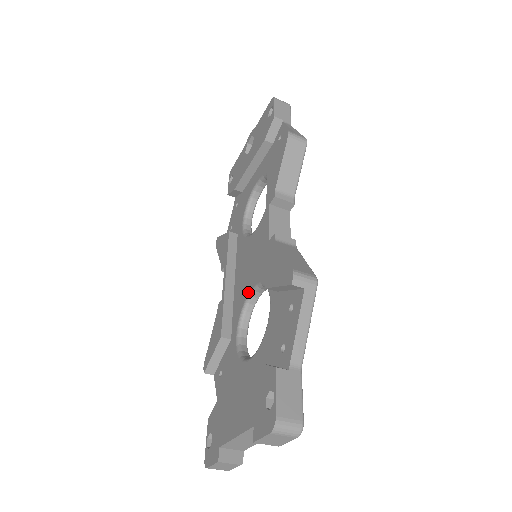
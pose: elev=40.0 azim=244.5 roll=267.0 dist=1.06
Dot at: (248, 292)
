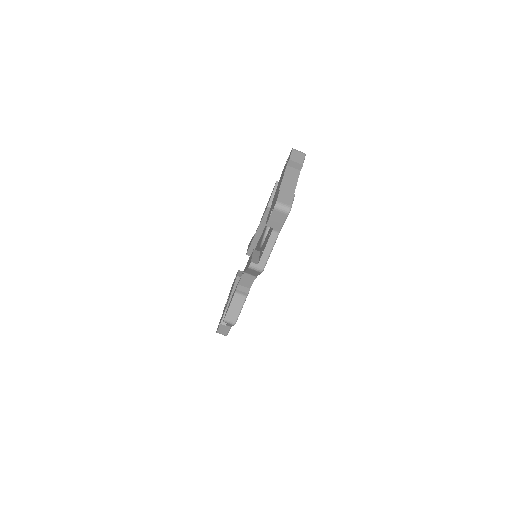
Dot at: (259, 247)
